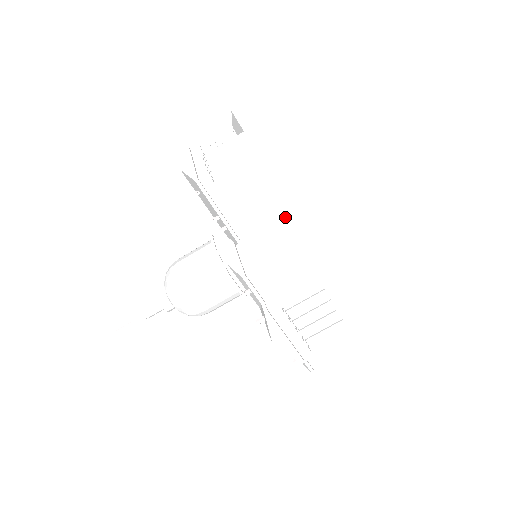
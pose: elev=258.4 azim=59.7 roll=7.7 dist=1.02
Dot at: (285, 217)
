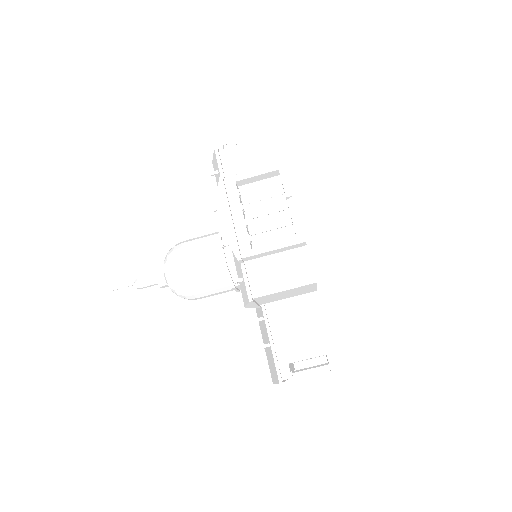
Dot at: occluded
